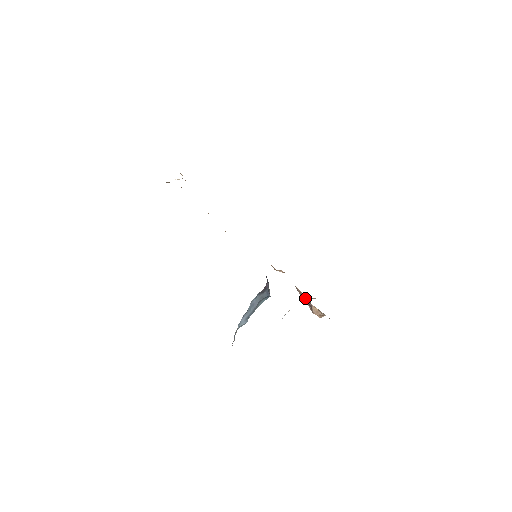
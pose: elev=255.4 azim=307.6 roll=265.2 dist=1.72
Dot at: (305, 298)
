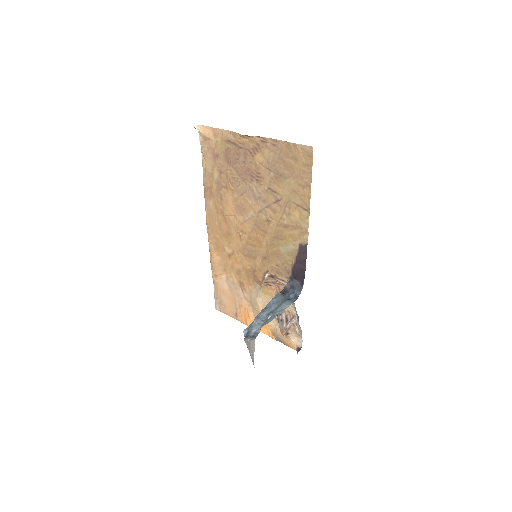
Dot at: (286, 313)
